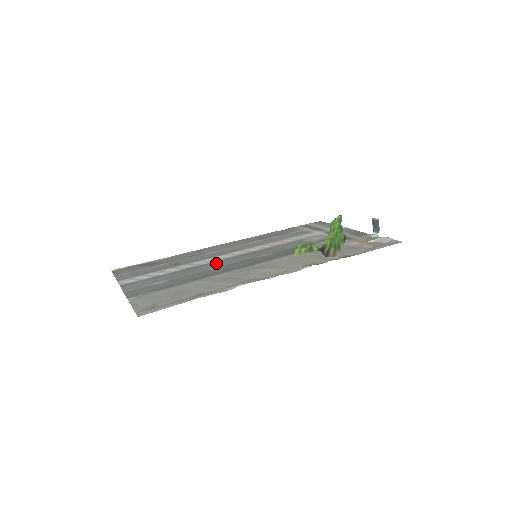
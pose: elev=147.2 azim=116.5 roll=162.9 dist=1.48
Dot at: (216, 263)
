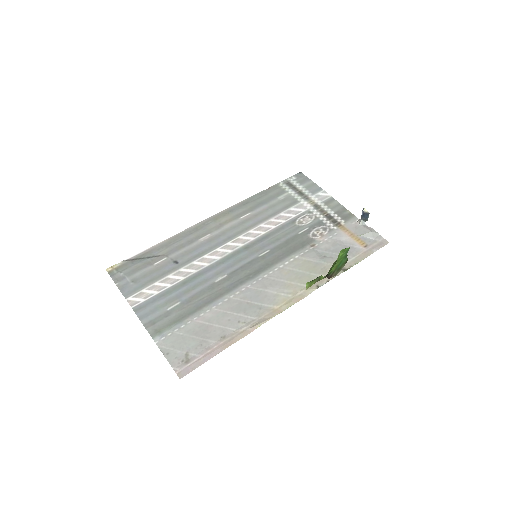
Dot at: (219, 267)
